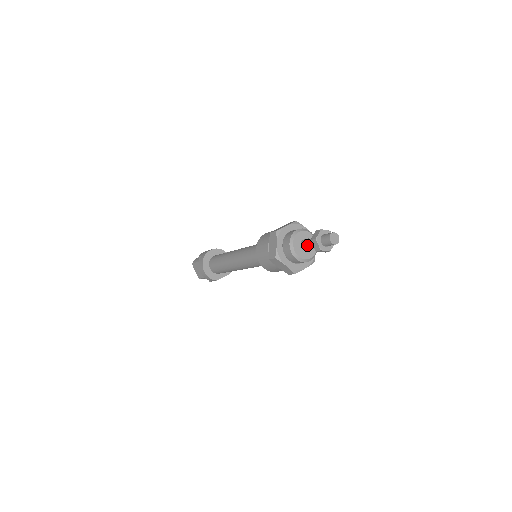
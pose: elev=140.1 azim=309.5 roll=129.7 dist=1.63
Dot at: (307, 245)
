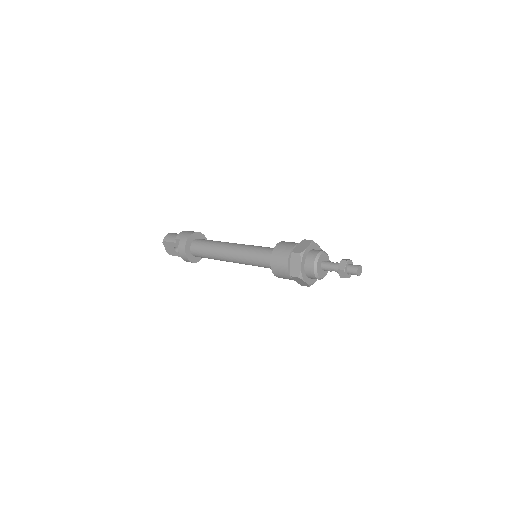
Dot at: (329, 269)
